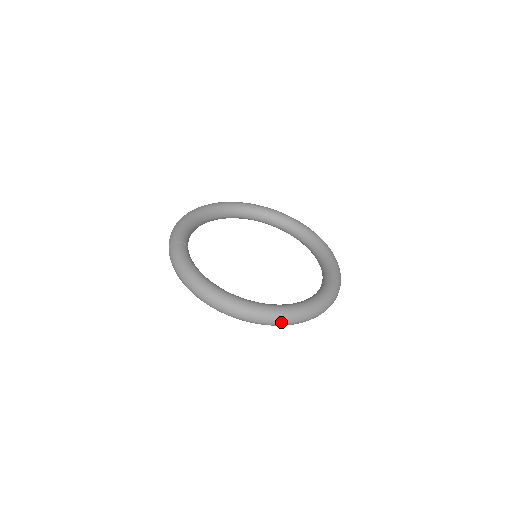
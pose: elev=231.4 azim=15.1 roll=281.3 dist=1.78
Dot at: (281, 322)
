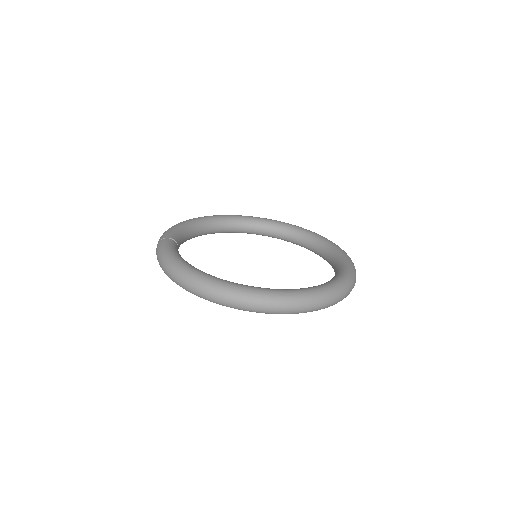
Dot at: (276, 306)
